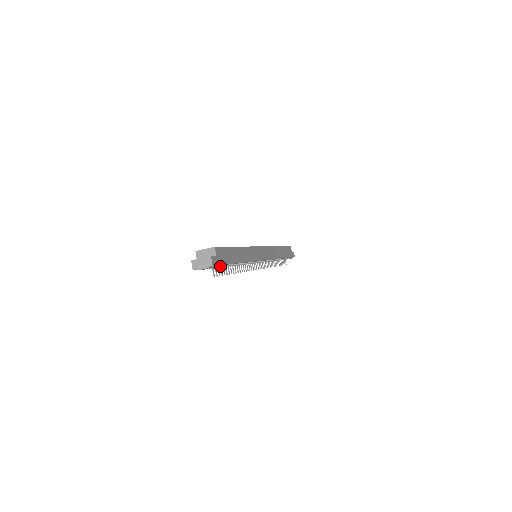
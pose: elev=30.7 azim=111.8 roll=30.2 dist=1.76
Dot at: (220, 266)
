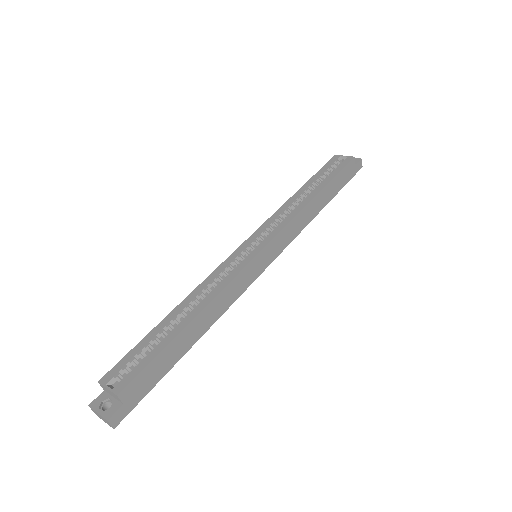
Dot at: occluded
